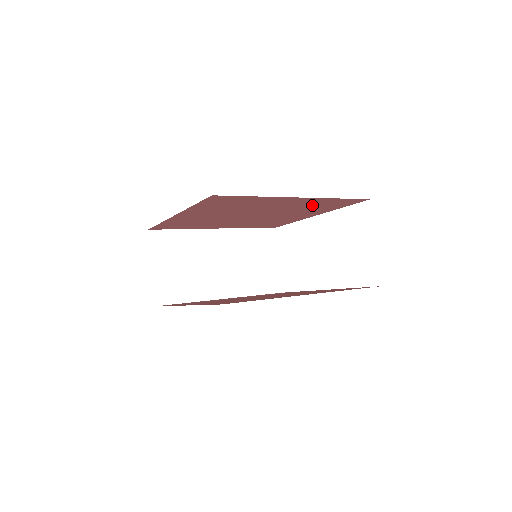
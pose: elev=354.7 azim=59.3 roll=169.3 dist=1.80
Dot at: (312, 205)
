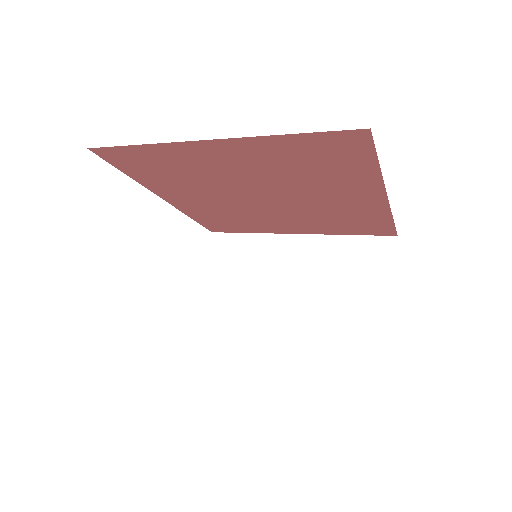
Dot at: (294, 162)
